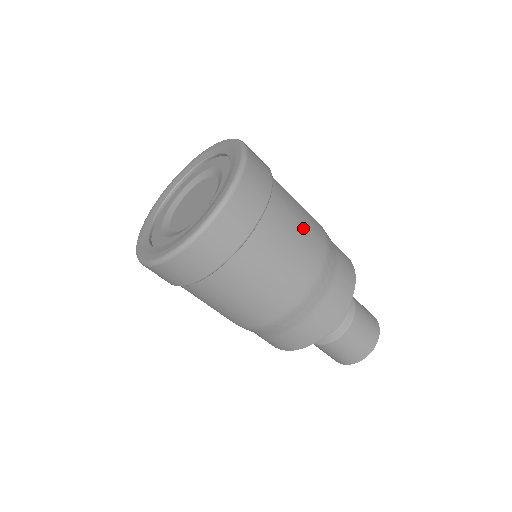
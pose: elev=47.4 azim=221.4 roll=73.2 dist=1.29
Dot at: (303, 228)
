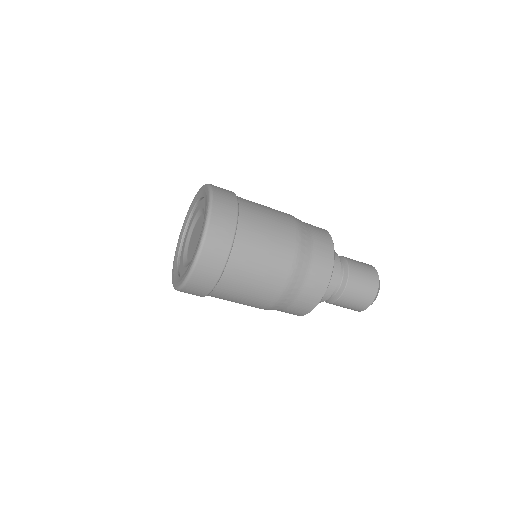
Dot at: (270, 249)
